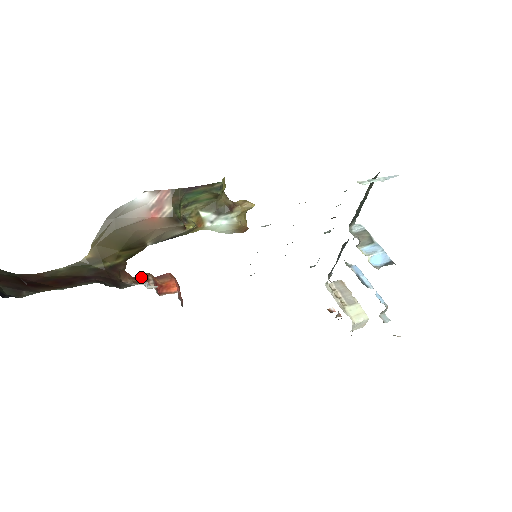
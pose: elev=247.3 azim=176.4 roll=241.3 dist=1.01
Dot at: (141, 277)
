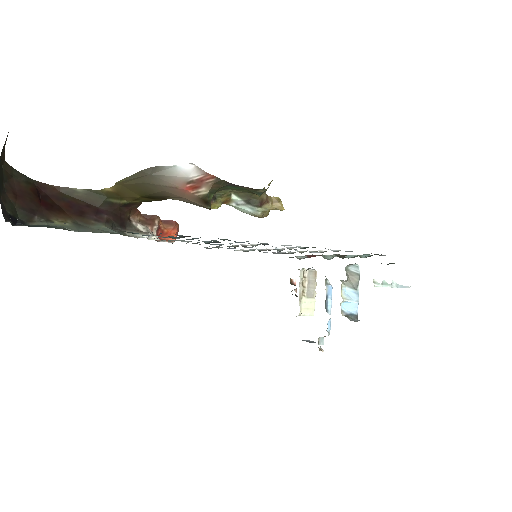
Dot at: (149, 217)
